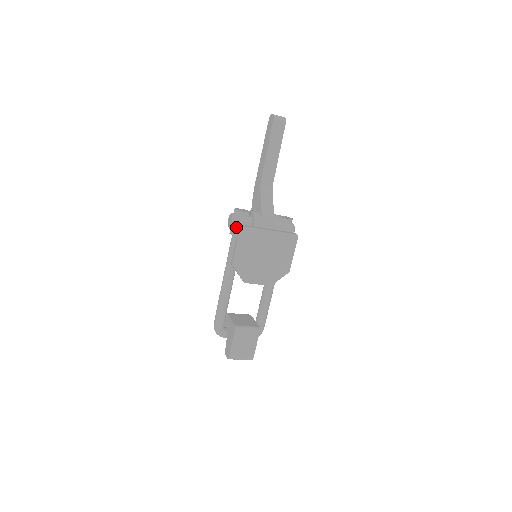
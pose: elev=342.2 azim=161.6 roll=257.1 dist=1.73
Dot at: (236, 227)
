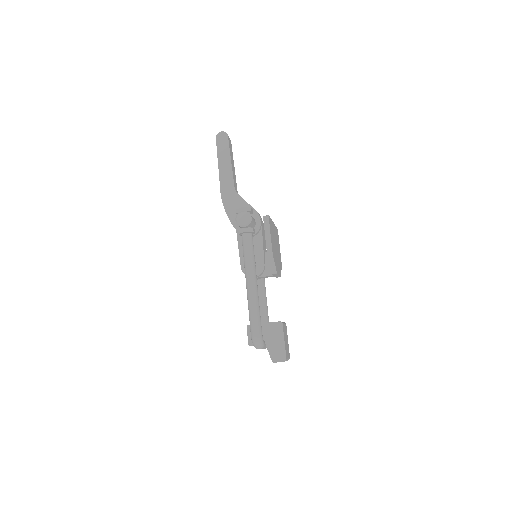
Dot at: (251, 223)
